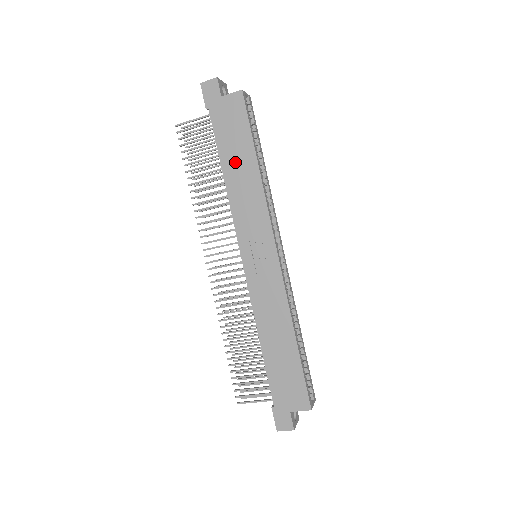
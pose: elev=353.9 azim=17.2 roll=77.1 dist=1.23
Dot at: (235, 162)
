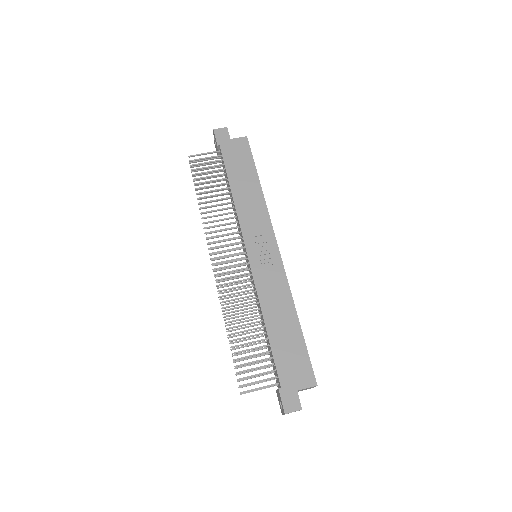
Dot at: (241, 182)
